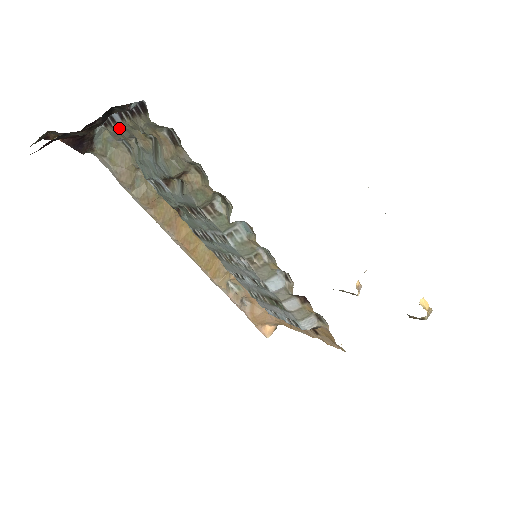
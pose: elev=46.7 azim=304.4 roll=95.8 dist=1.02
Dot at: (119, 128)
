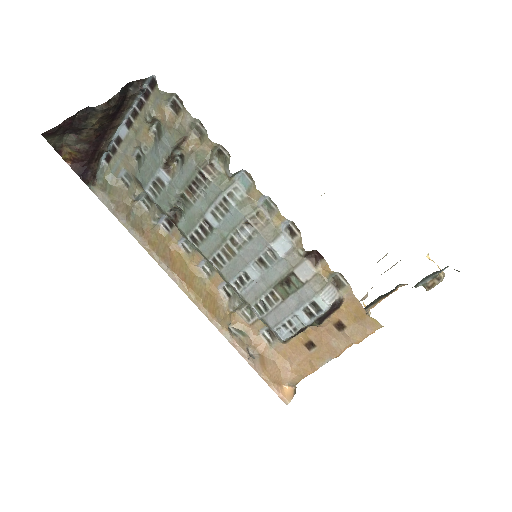
Dot at: (123, 147)
